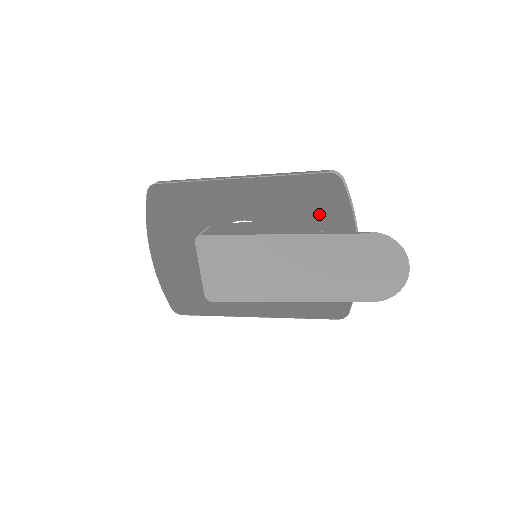
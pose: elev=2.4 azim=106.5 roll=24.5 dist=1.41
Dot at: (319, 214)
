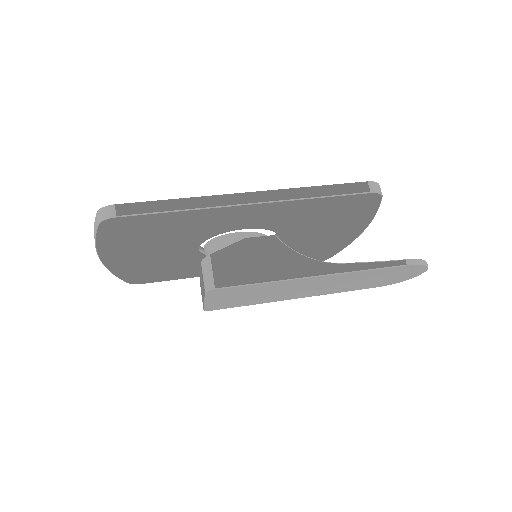
Dot at: (339, 217)
